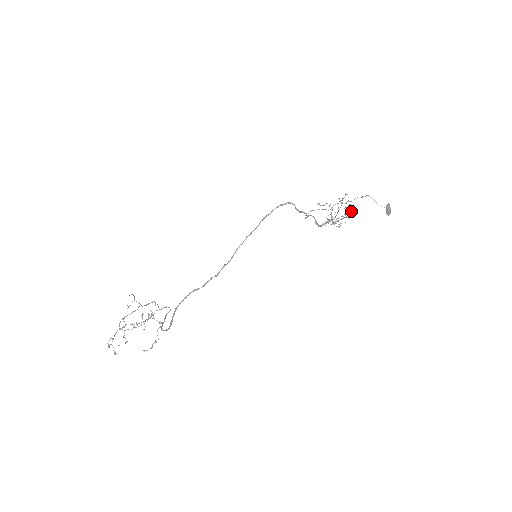
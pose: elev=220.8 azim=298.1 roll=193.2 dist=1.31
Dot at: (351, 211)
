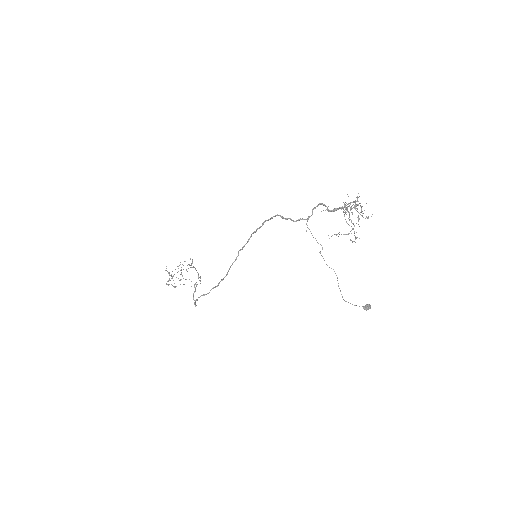
Dot at: (367, 218)
